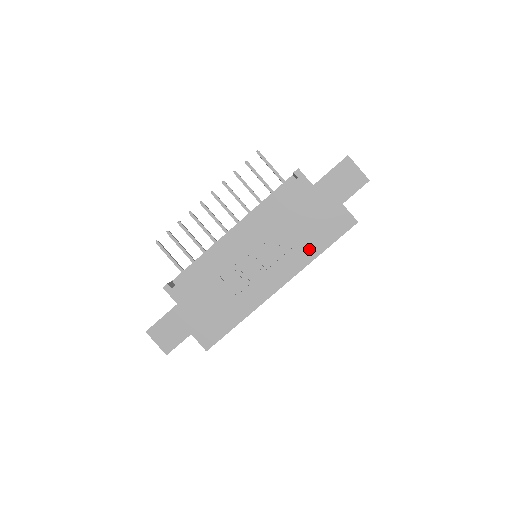
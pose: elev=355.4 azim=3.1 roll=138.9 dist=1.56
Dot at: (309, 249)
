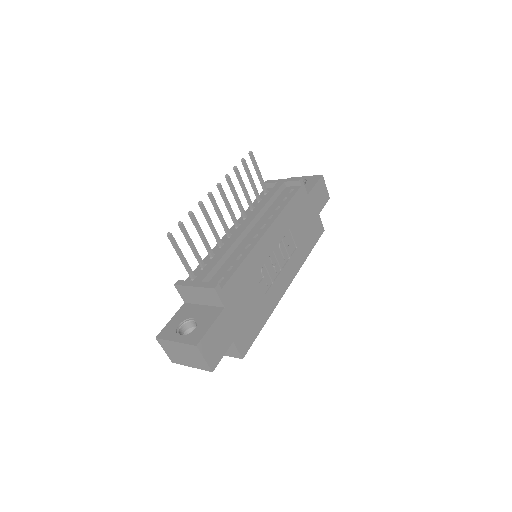
Dot at: (304, 250)
